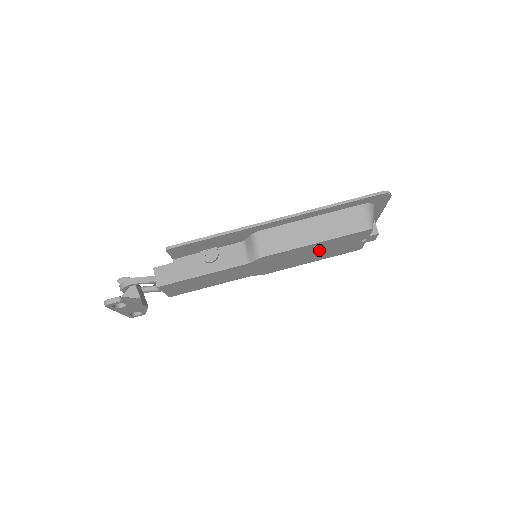
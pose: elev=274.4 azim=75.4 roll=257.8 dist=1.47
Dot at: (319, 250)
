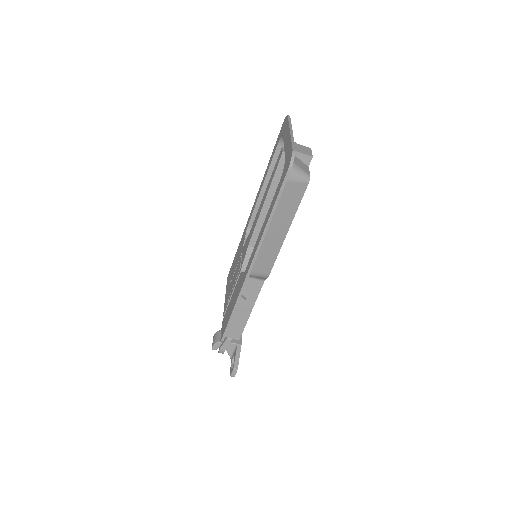
Dot at: occluded
